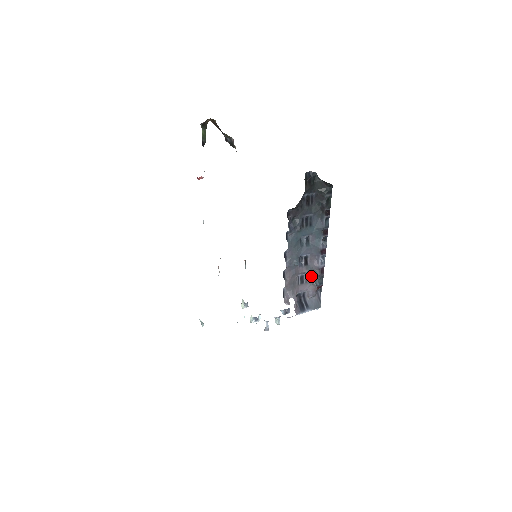
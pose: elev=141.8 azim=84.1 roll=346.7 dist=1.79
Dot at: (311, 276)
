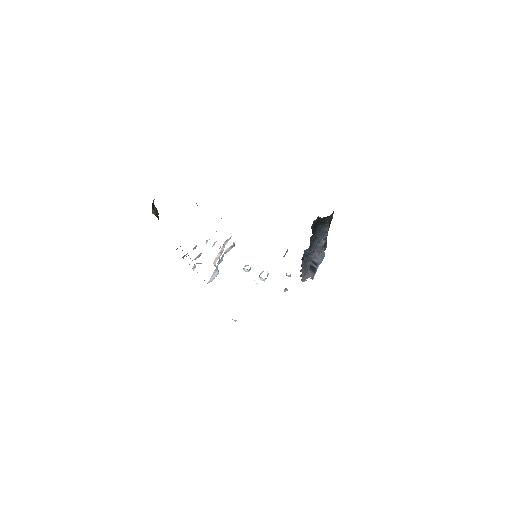
Dot at: occluded
